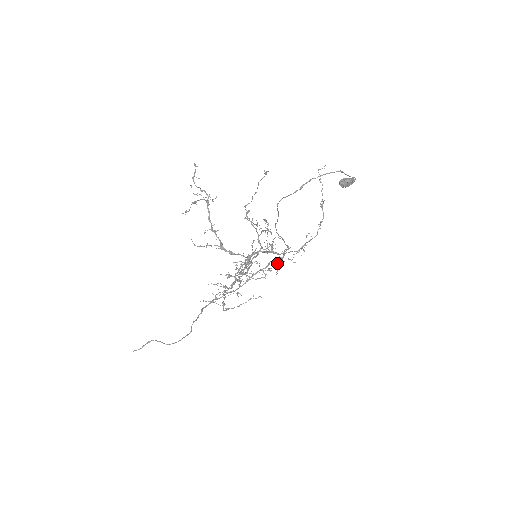
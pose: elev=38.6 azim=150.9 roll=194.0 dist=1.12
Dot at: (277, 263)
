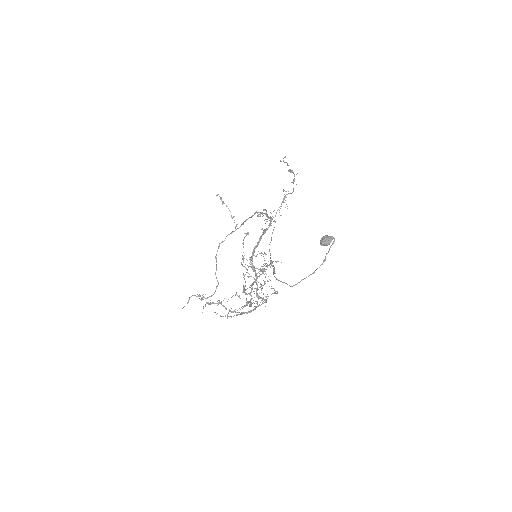
Dot at: (264, 210)
